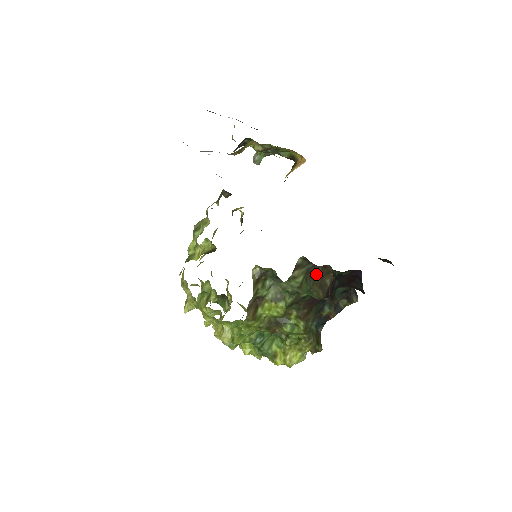
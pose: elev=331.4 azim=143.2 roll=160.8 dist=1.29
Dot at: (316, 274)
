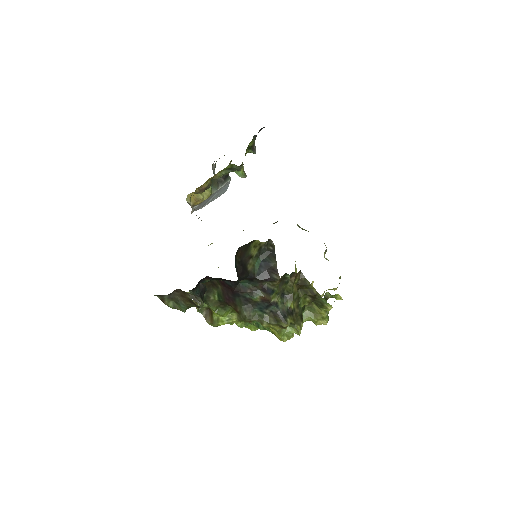
Dot at: (180, 296)
